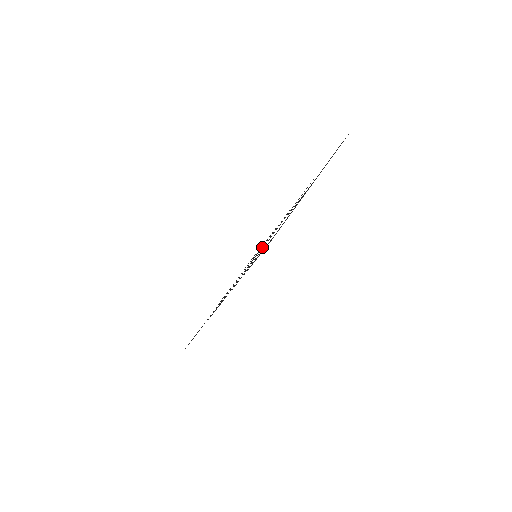
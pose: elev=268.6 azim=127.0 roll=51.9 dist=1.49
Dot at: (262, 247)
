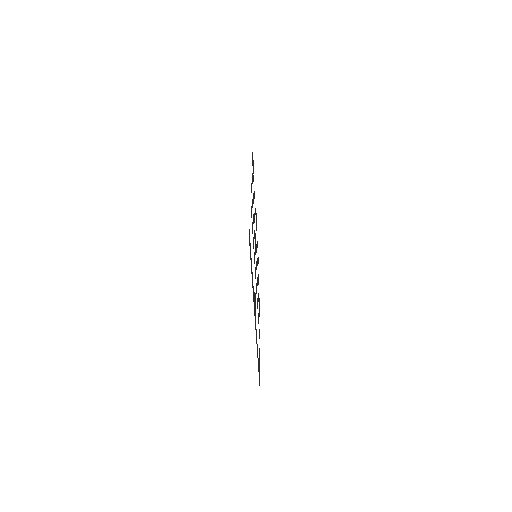
Dot at: occluded
